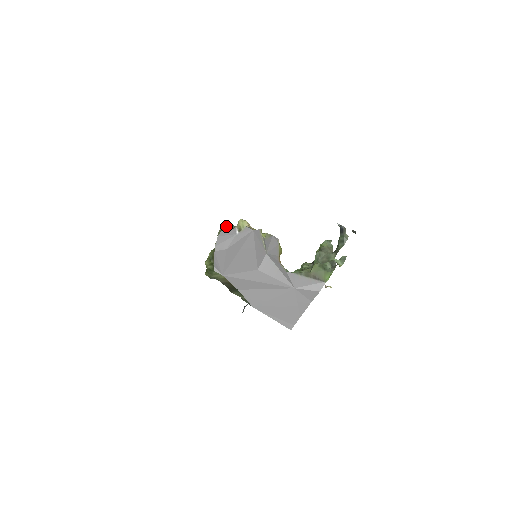
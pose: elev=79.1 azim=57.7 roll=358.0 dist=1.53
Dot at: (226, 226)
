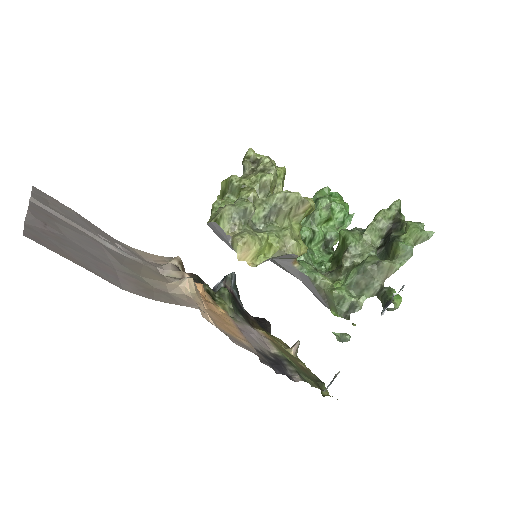
Dot at: (226, 217)
